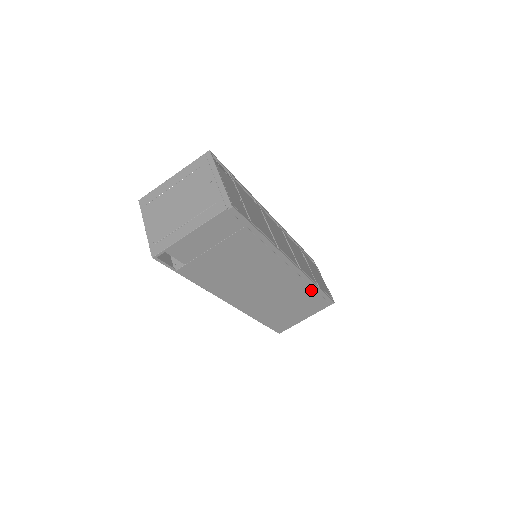
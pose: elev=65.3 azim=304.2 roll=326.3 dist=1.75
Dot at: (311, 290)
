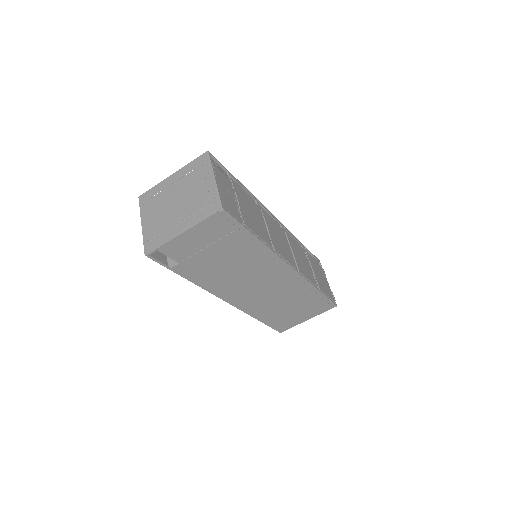
Dot at: (311, 293)
